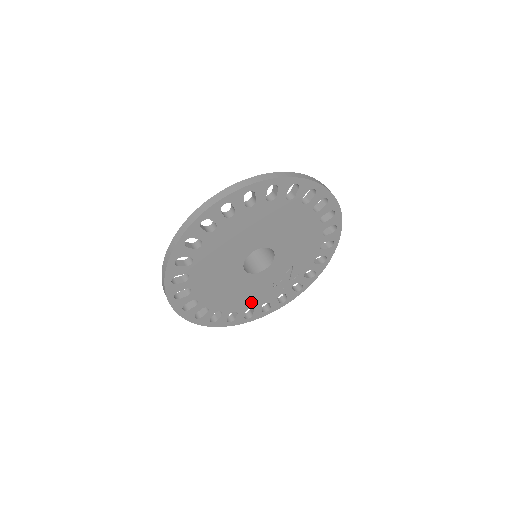
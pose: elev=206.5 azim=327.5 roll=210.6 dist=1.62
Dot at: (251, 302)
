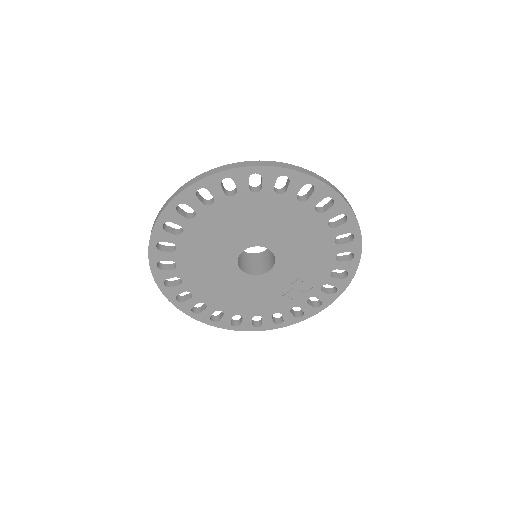
Dot at: (257, 308)
